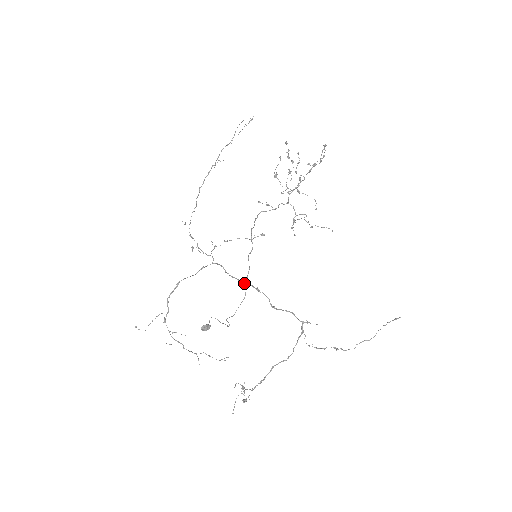
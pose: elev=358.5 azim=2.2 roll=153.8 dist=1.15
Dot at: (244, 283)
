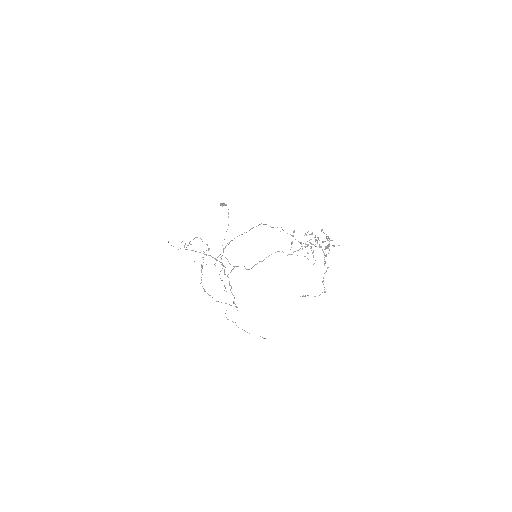
Dot at: occluded
